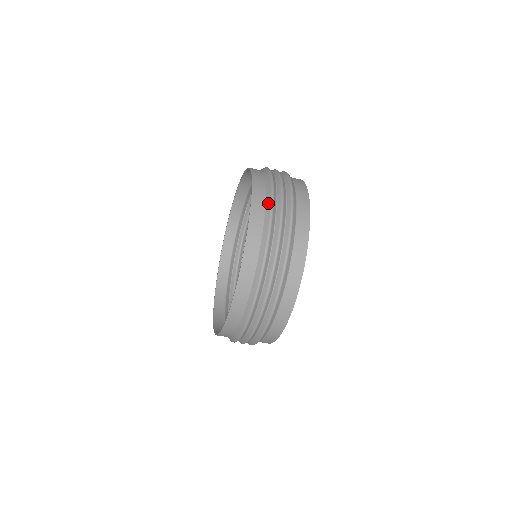
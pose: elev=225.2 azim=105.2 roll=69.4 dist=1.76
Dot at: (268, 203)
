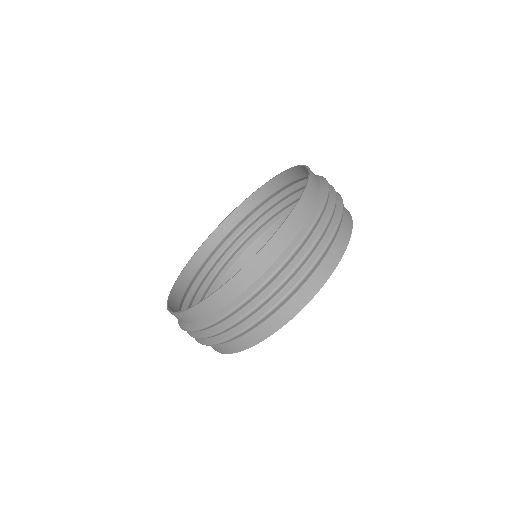
Dot at: (280, 260)
